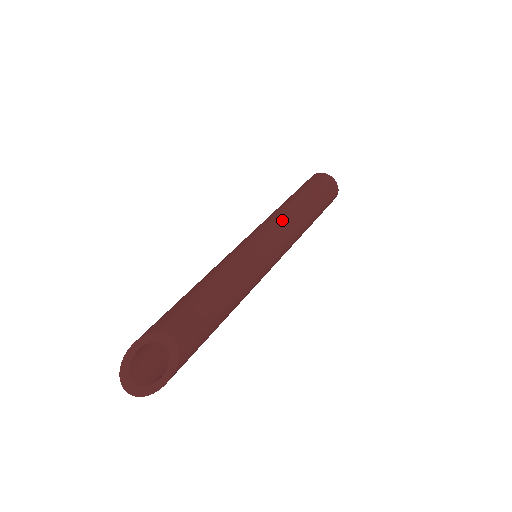
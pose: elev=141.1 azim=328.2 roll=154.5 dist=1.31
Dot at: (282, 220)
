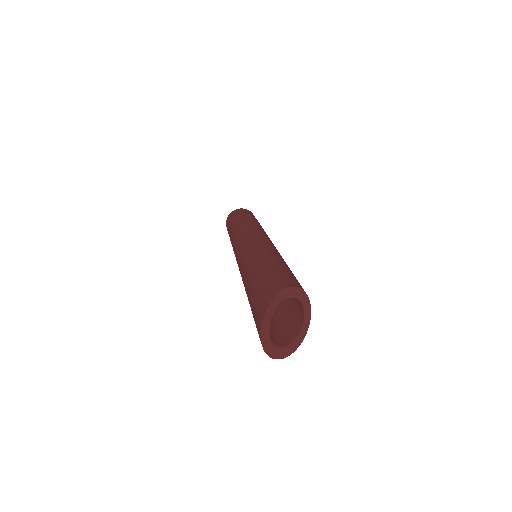
Dot at: occluded
